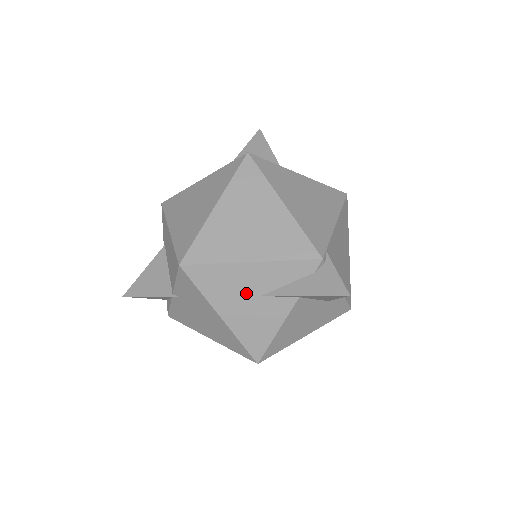
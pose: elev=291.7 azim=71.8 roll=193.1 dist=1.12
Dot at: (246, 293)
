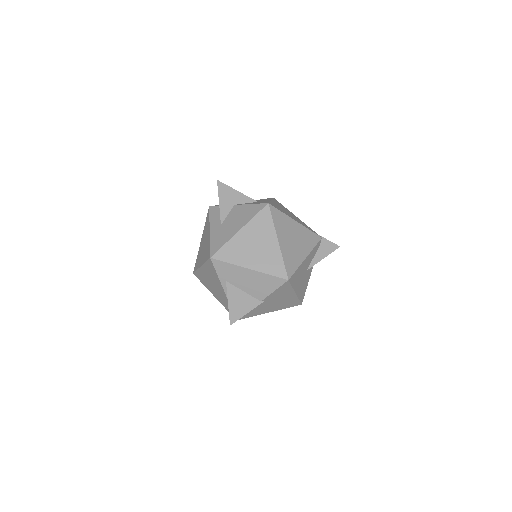
Dot at: (303, 274)
